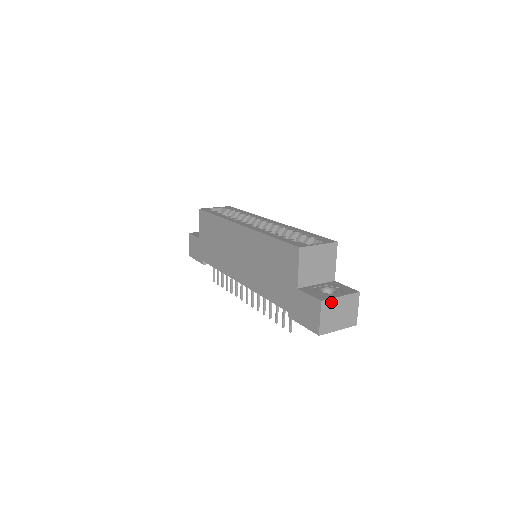
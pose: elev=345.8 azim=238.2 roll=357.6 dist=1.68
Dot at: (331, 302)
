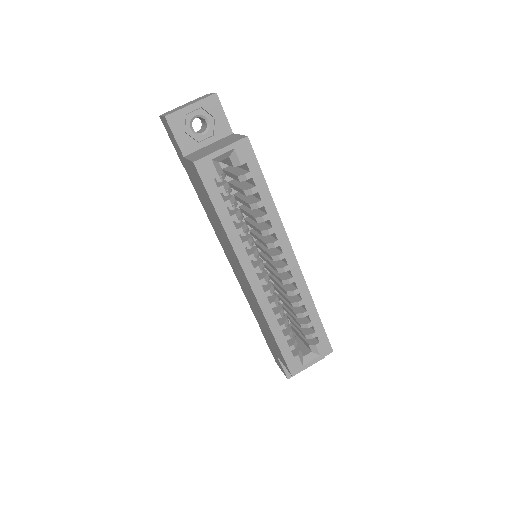
Dot at: occluded
